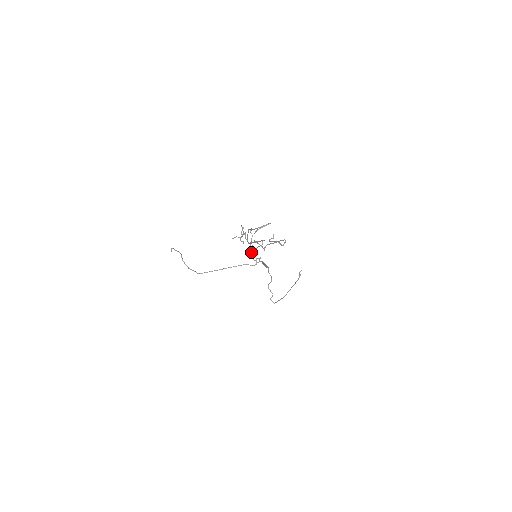
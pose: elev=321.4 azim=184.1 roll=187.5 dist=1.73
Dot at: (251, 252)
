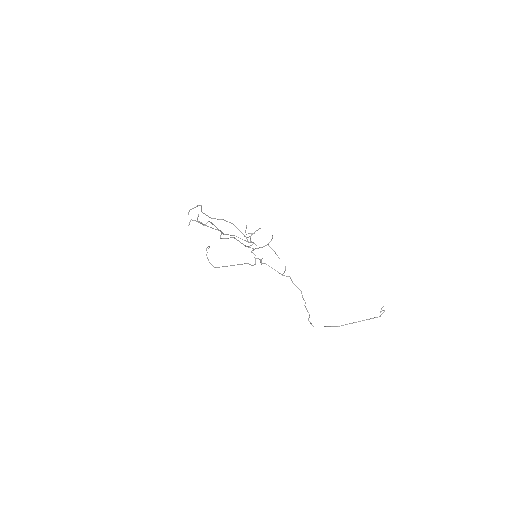
Dot at: (251, 251)
